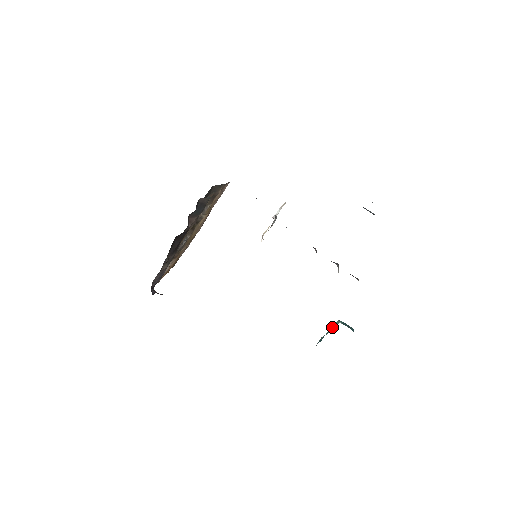
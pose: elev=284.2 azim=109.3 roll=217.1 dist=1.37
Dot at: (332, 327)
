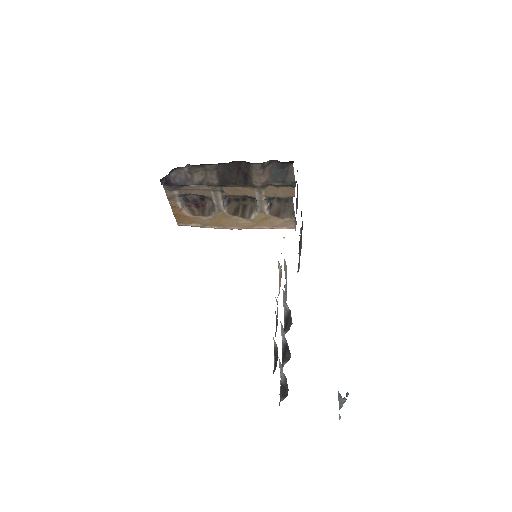
Dot at: occluded
